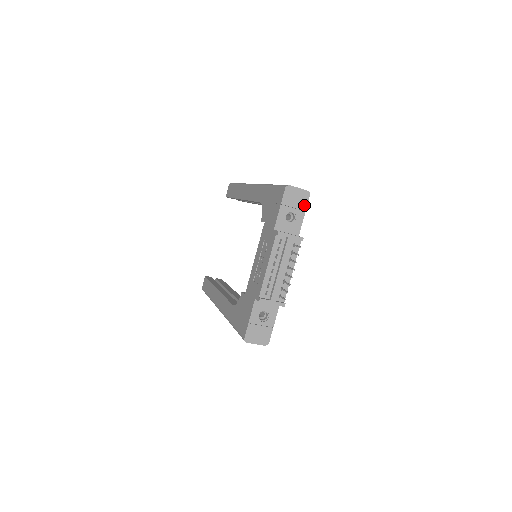
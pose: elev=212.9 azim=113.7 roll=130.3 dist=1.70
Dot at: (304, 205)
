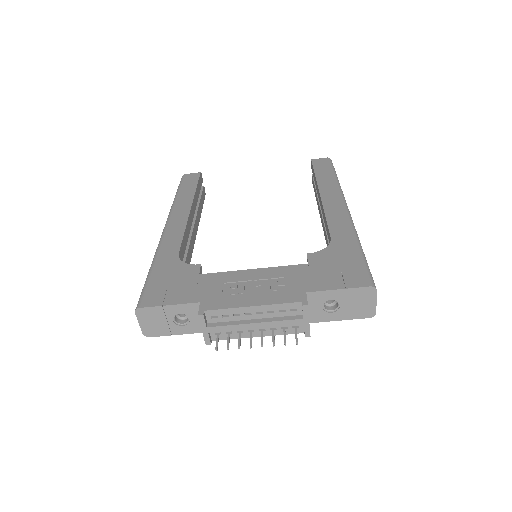
Dot at: (354, 315)
